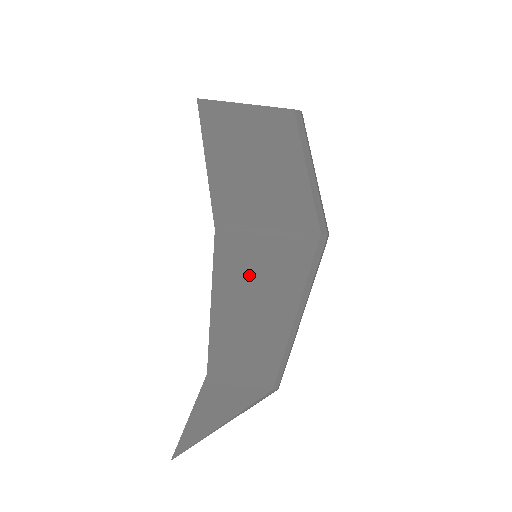
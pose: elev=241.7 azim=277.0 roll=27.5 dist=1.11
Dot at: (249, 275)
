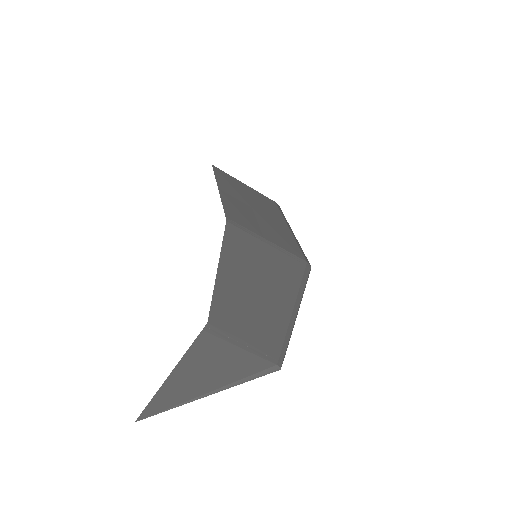
Dot at: (253, 261)
